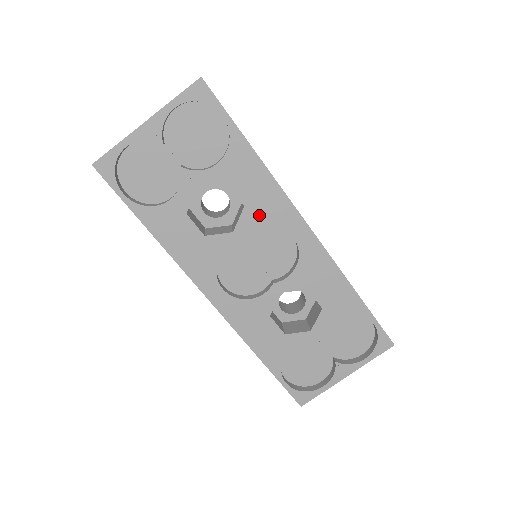
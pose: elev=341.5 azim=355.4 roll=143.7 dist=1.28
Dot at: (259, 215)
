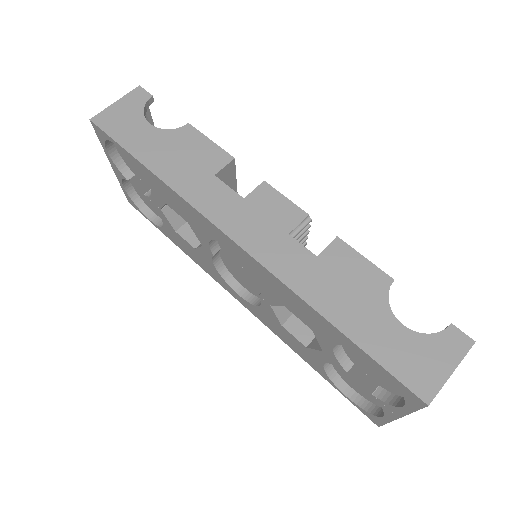
Dot at: (200, 230)
